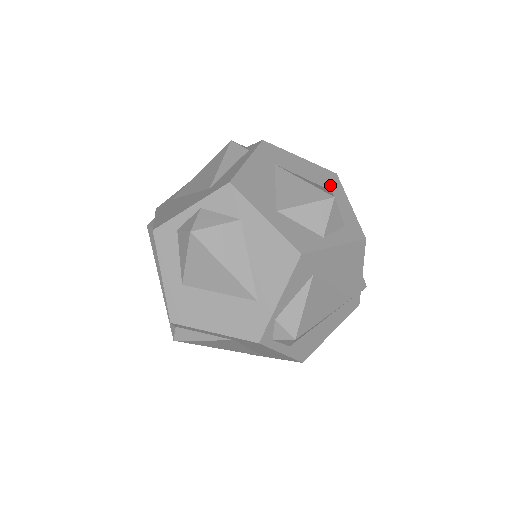
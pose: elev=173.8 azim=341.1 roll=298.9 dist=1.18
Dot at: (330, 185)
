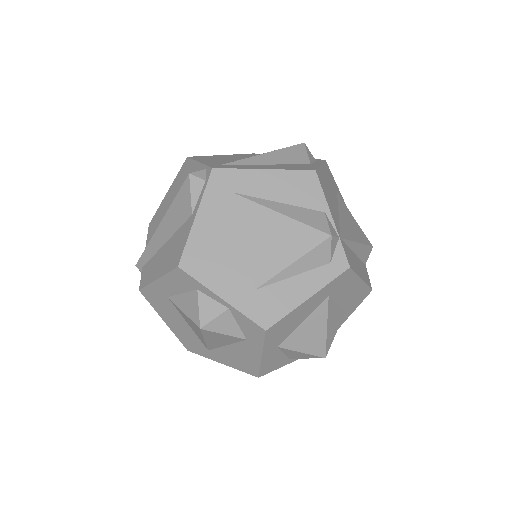
Dot at: (352, 306)
